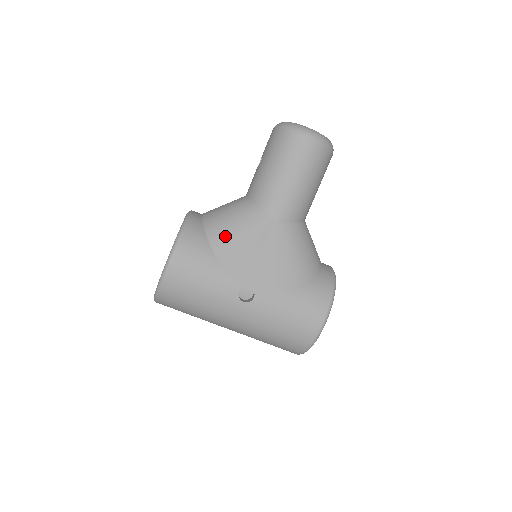
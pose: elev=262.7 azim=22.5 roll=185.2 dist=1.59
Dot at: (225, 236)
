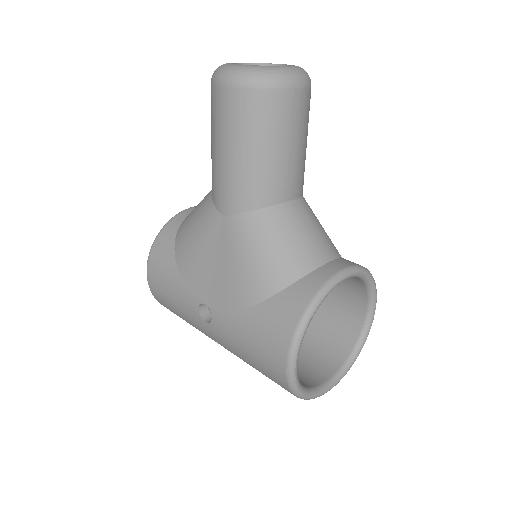
Dot at: (184, 240)
